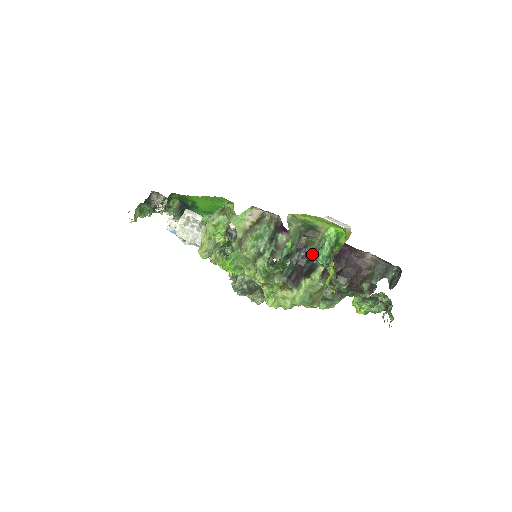
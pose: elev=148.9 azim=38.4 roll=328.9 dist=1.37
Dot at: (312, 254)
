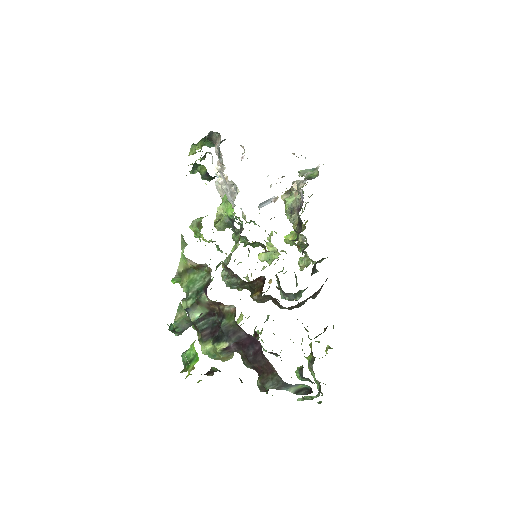
Dot at: (223, 328)
